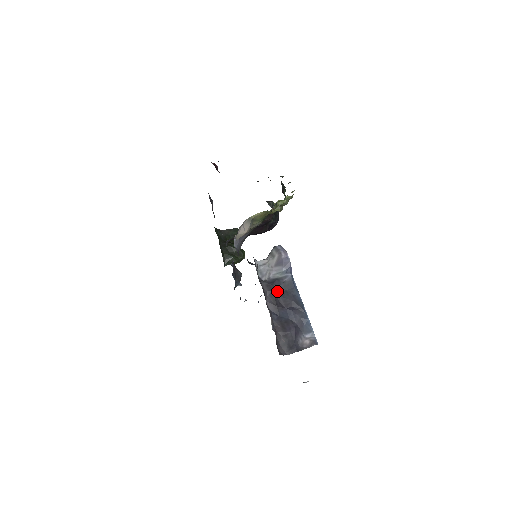
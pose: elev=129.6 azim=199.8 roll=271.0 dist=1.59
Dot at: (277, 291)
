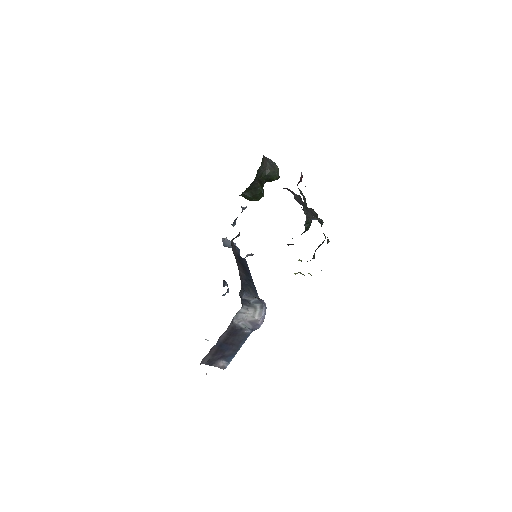
Dot at: (234, 334)
